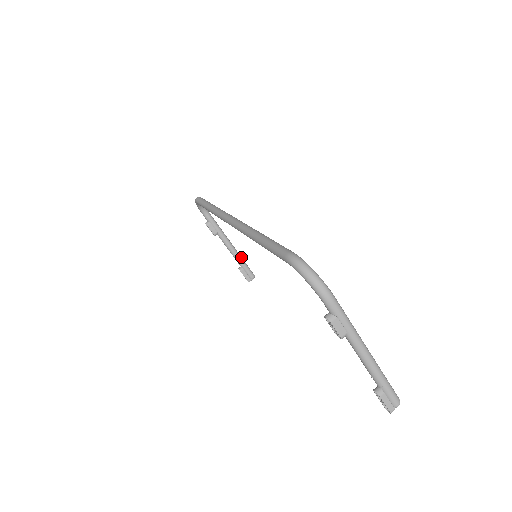
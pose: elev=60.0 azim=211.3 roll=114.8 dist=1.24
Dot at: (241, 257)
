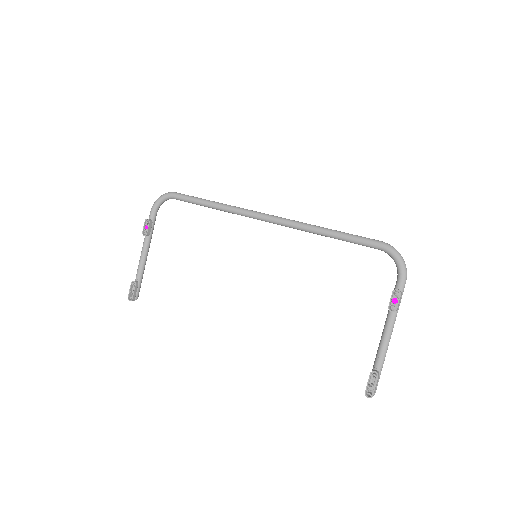
Dot at: occluded
